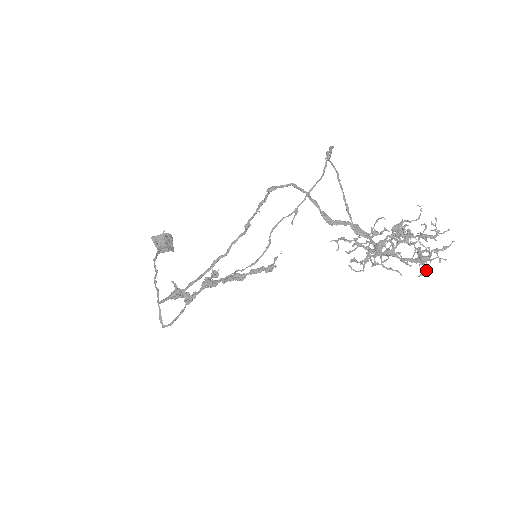
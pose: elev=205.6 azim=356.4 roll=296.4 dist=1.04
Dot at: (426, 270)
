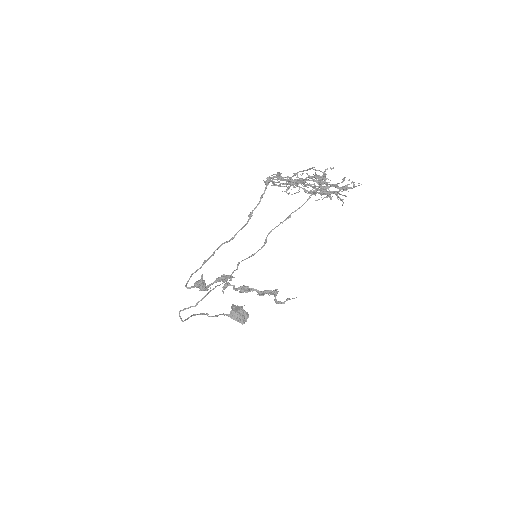
Dot at: occluded
